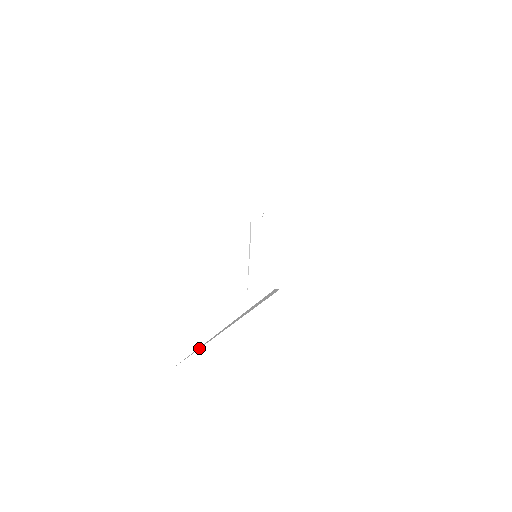
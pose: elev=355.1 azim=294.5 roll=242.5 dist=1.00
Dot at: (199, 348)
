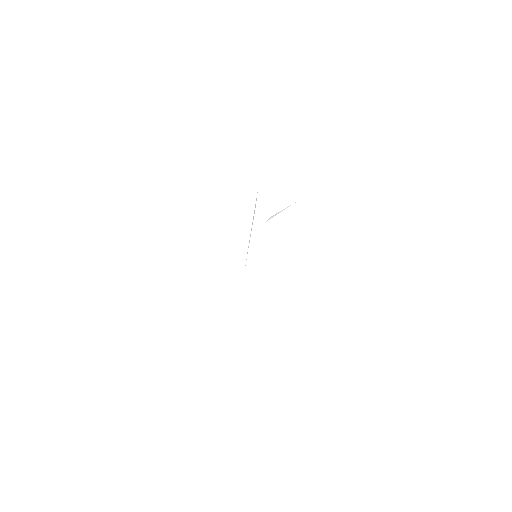
Dot at: occluded
